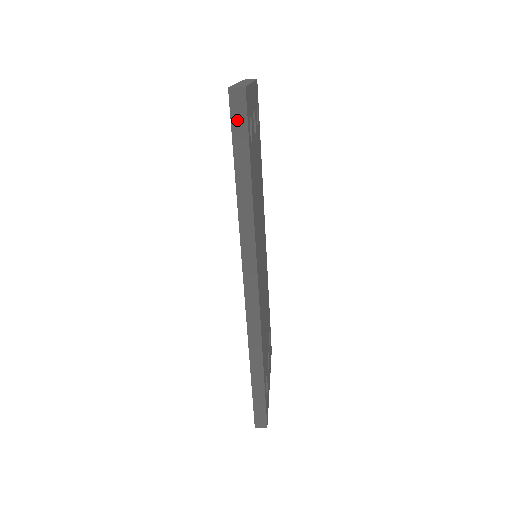
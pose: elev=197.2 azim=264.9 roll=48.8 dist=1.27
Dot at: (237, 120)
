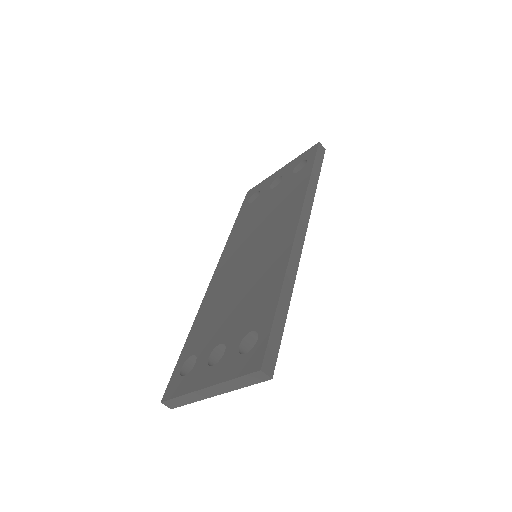
Dot at: (319, 154)
